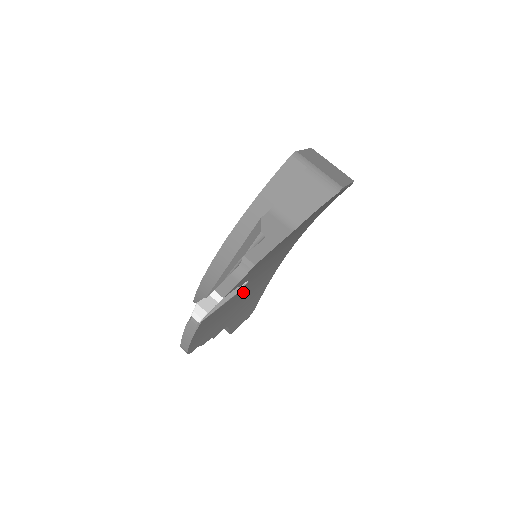
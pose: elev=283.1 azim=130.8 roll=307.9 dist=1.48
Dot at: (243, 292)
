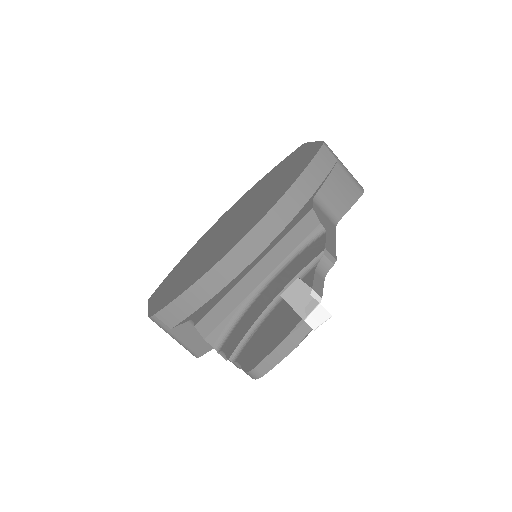
Dot at: occluded
